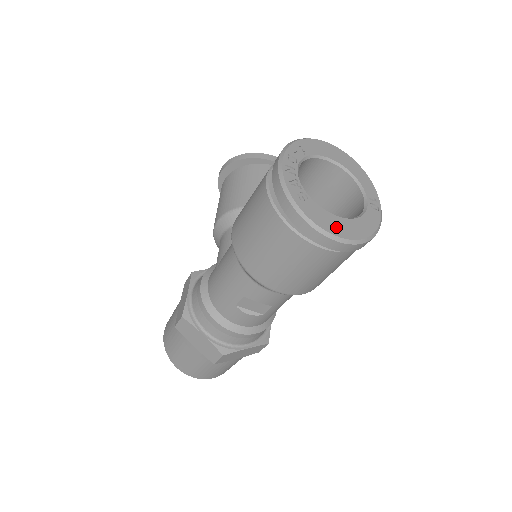
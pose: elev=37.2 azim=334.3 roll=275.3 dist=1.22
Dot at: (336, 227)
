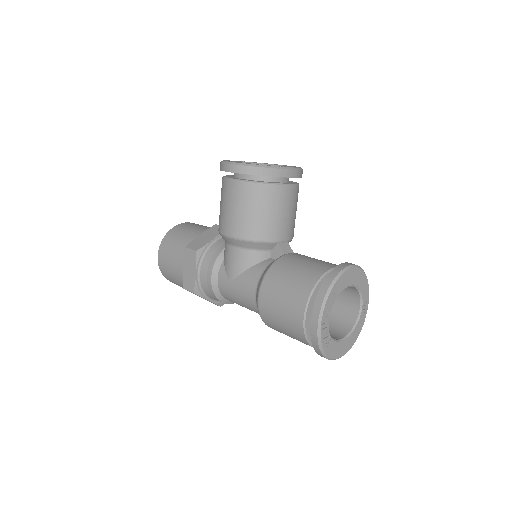
Dot at: (341, 351)
